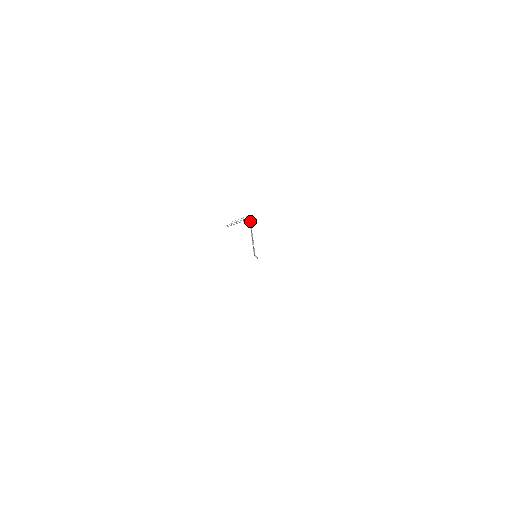
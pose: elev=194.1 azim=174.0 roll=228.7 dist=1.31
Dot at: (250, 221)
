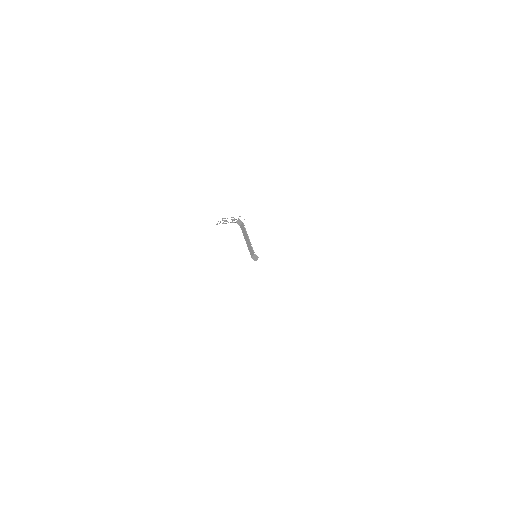
Dot at: occluded
